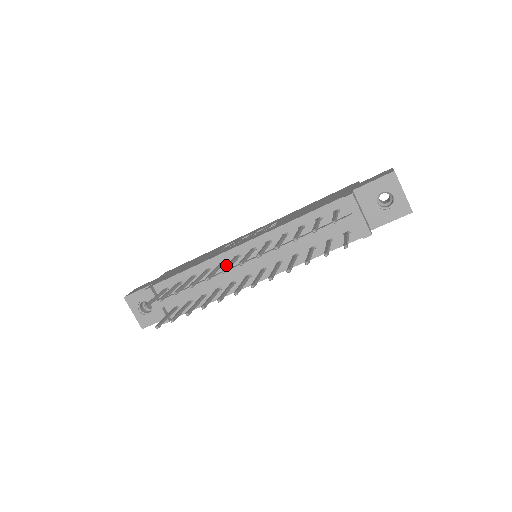
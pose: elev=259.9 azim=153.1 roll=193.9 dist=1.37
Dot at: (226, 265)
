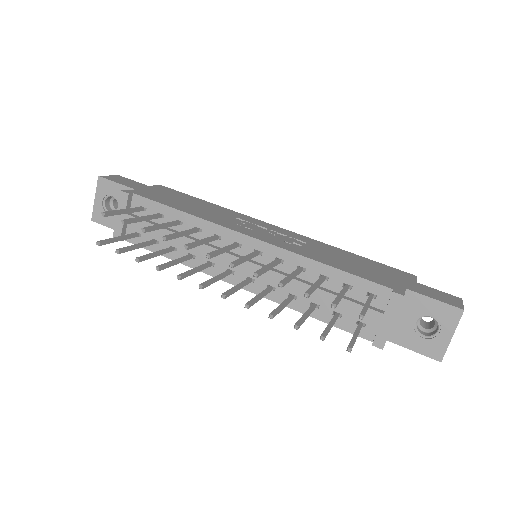
Dot at: (219, 241)
